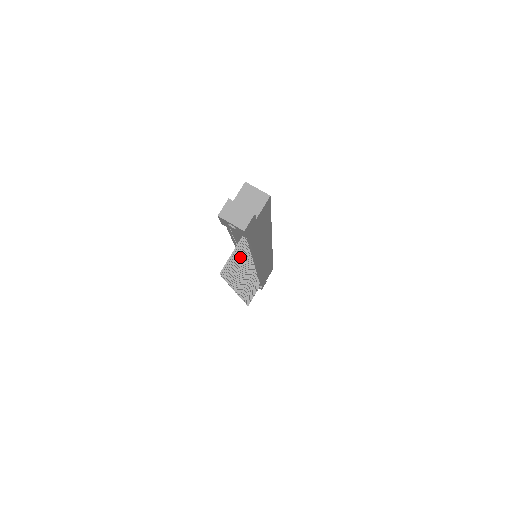
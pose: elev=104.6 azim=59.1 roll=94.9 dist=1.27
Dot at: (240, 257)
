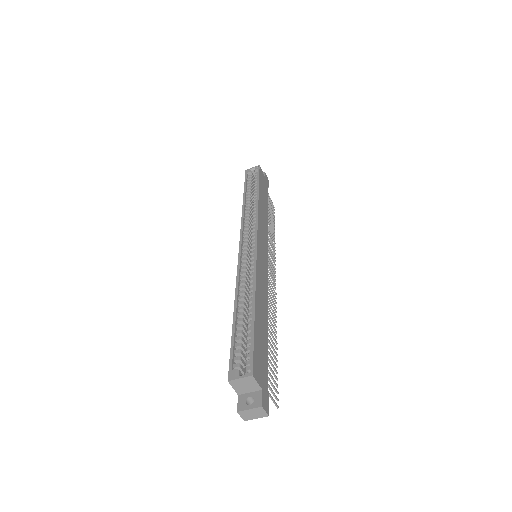
Dot at: (269, 361)
